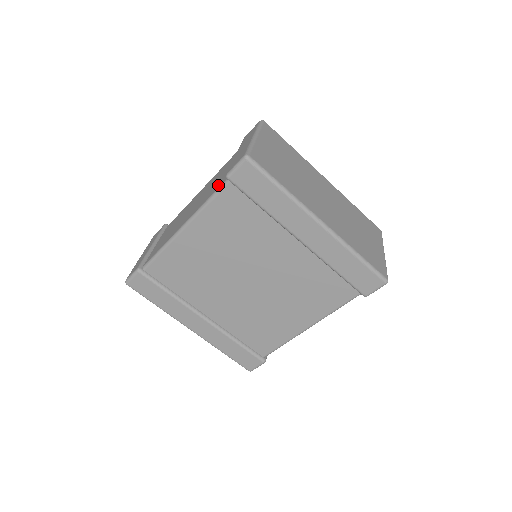
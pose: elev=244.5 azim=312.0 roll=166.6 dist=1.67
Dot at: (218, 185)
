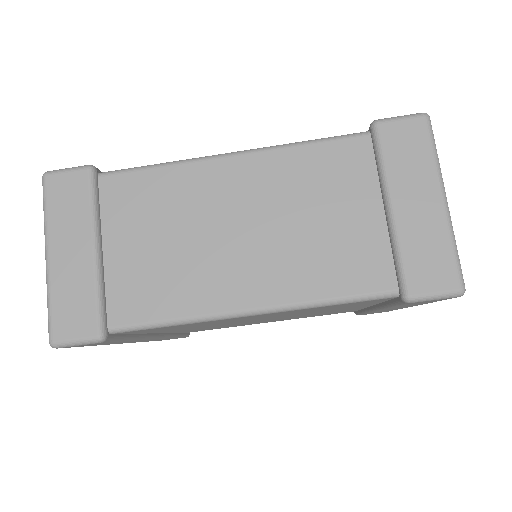
Dot at: (359, 275)
